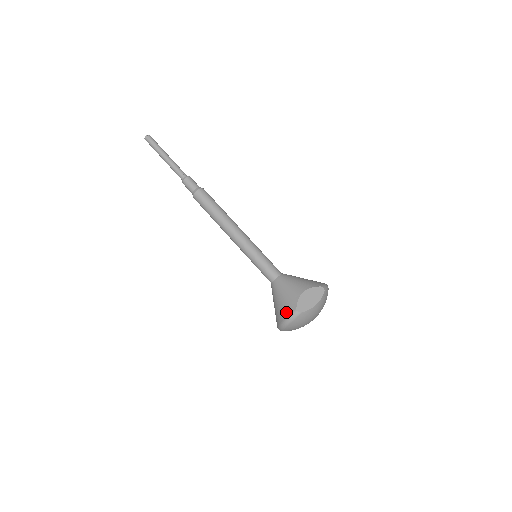
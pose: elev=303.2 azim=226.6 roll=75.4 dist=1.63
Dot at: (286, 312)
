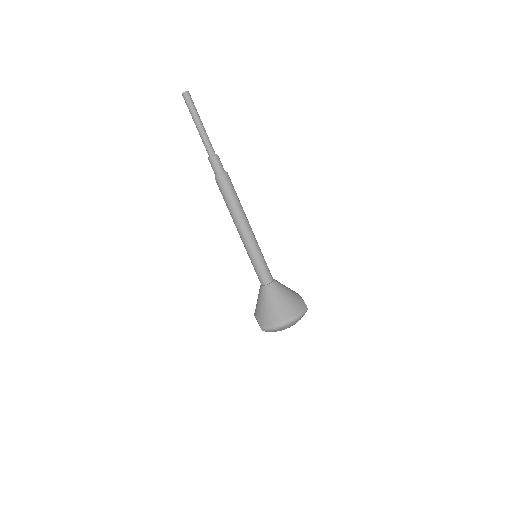
Dot at: (299, 307)
